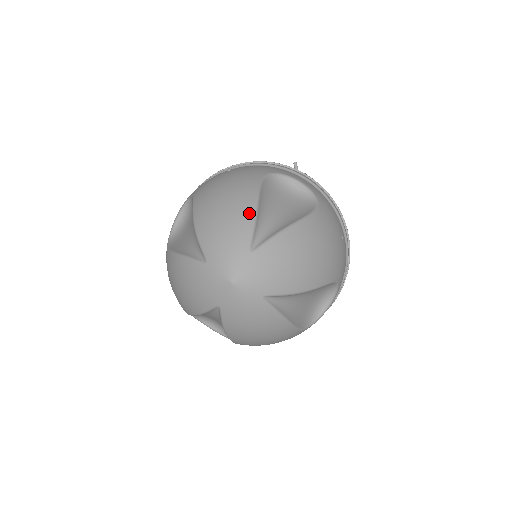
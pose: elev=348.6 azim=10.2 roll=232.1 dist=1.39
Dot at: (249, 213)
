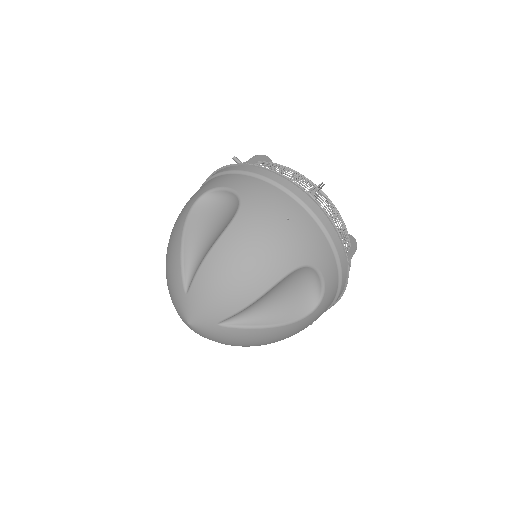
Dot at: (177, 258)
